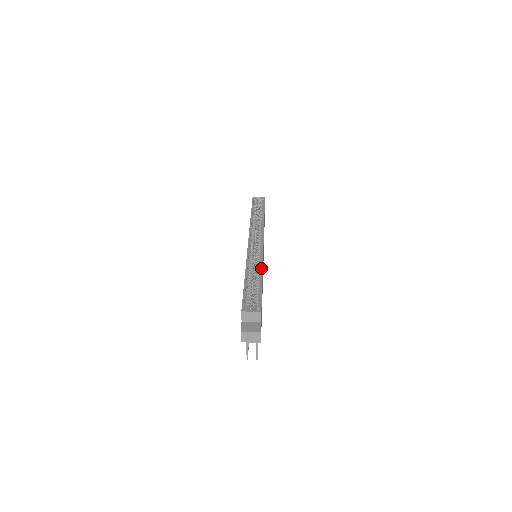
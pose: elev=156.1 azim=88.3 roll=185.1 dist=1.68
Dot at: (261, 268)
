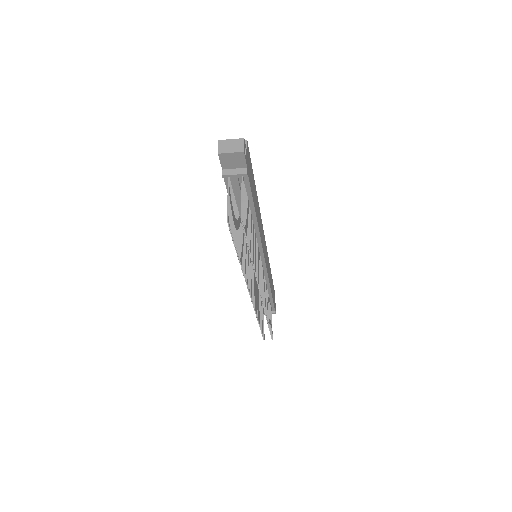
Dot at: occluded
